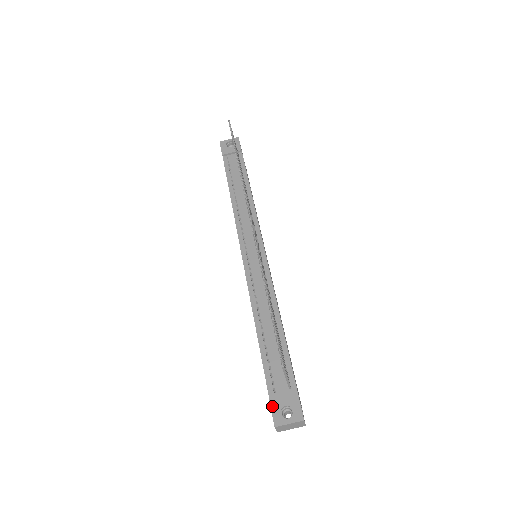
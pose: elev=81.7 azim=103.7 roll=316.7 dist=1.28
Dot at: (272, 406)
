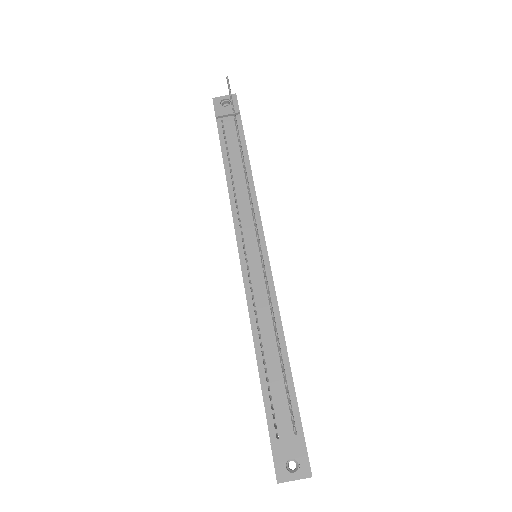
Dot at: (275, 457)
